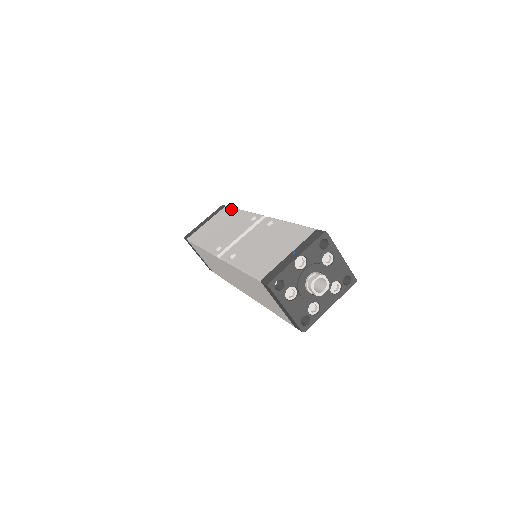
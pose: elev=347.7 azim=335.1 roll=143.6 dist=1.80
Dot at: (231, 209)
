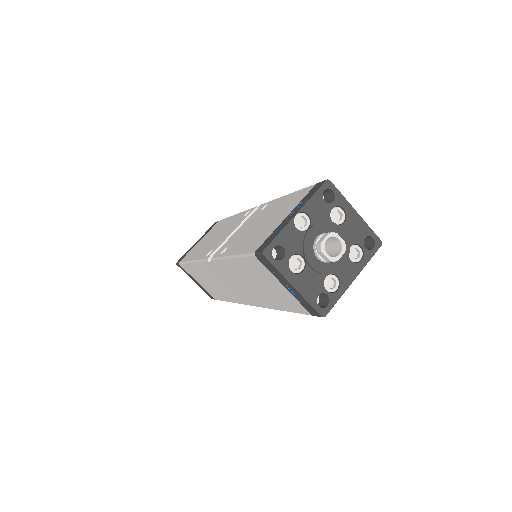
Dot at: (224, 219)
